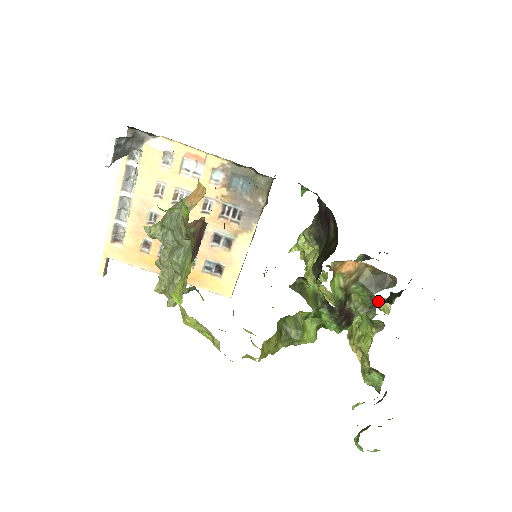
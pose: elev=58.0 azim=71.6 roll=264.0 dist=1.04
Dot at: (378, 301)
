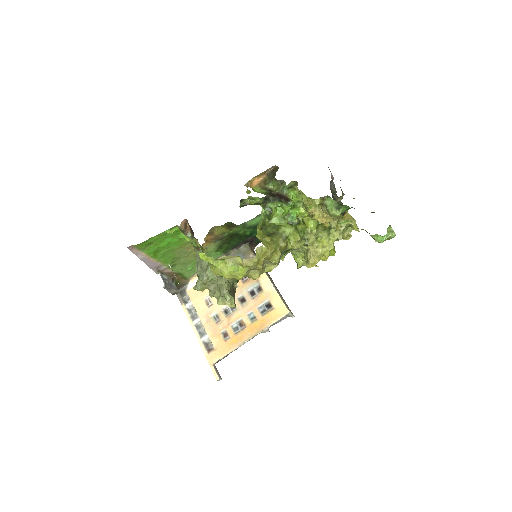
Dot at: occluded
